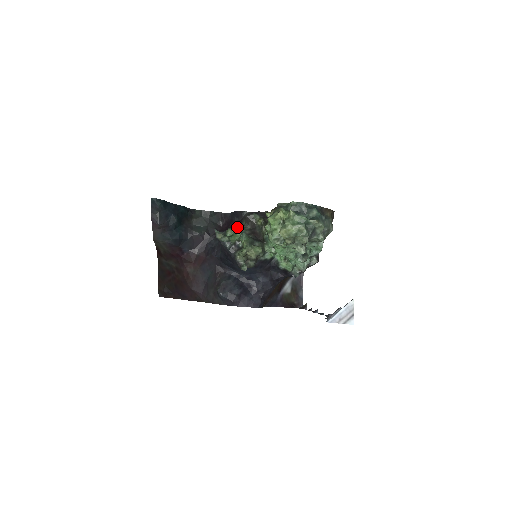
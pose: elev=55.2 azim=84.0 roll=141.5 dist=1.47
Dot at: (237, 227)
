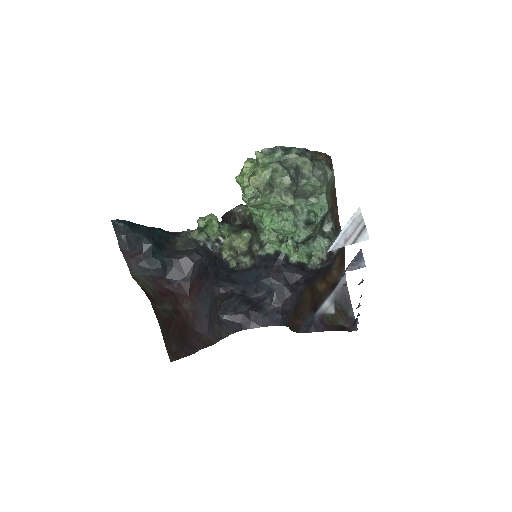
Dot at: occluded
